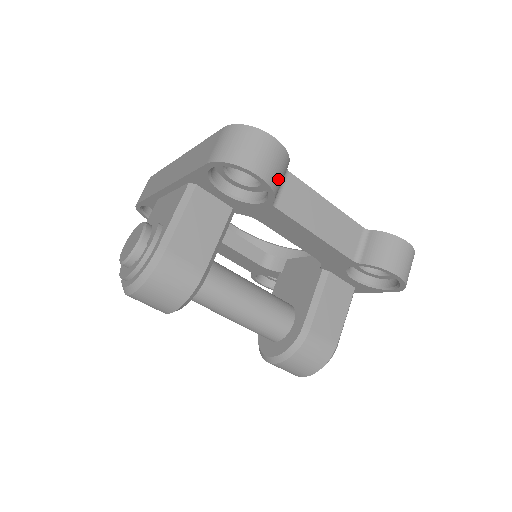
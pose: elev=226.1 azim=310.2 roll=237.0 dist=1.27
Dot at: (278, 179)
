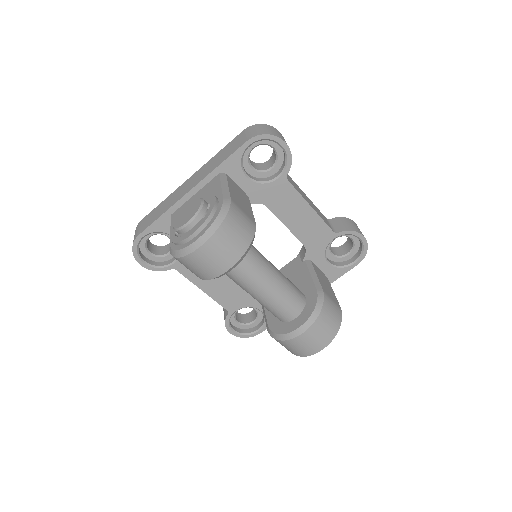
Dot at: occluded
